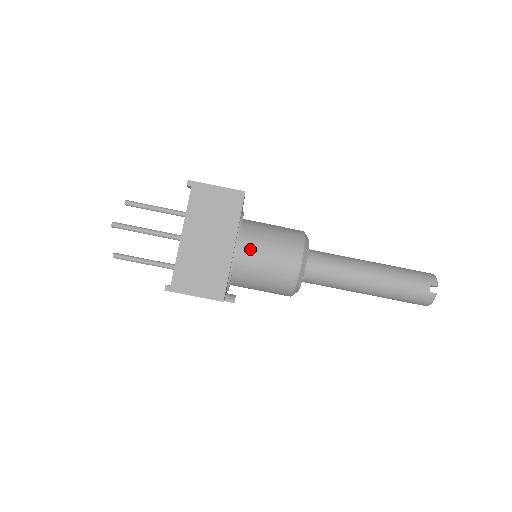
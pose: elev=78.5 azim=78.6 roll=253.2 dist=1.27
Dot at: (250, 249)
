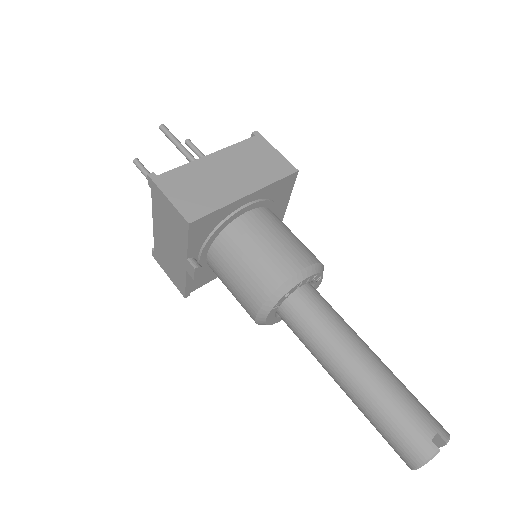
Dot at: (258, 222)
